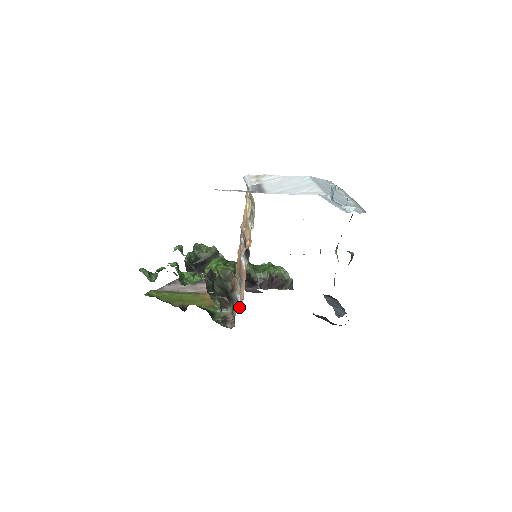
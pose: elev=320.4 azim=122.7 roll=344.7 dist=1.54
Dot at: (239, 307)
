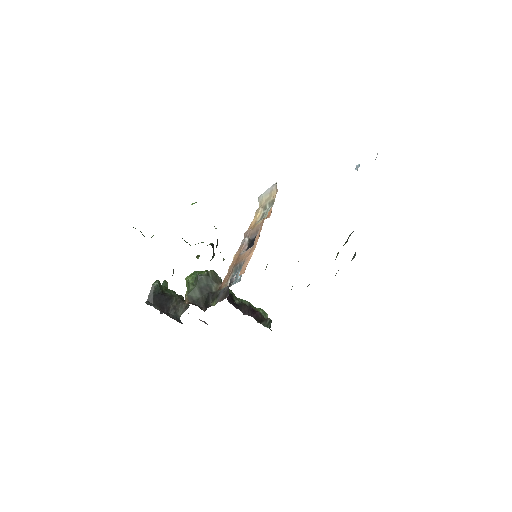
Dot at: occluded
